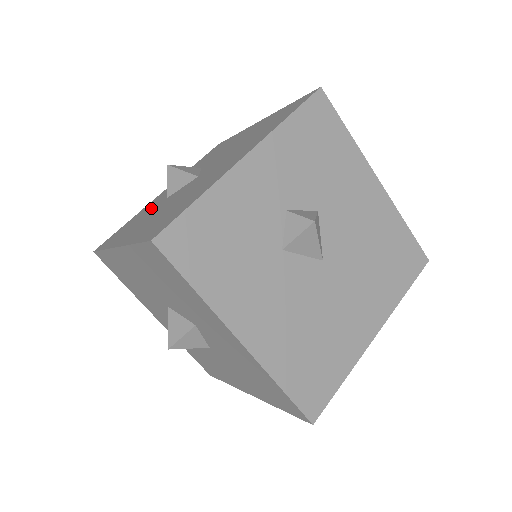
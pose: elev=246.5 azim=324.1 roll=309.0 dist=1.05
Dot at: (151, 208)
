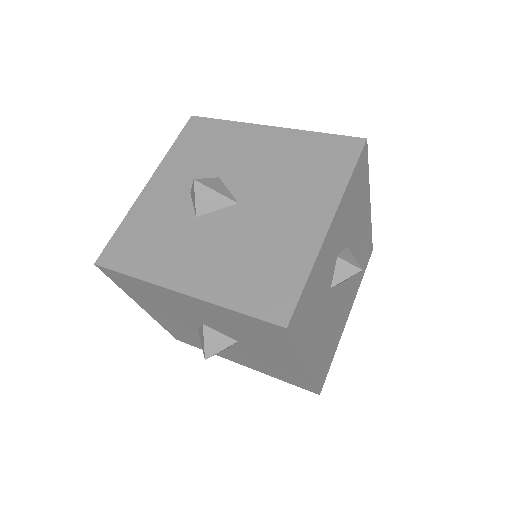
Dot at: (171, 222)
